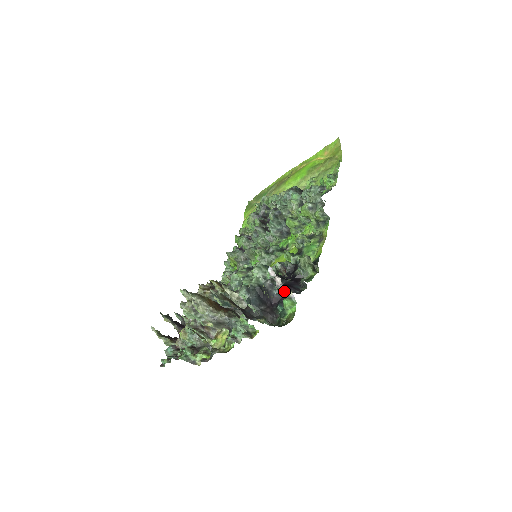
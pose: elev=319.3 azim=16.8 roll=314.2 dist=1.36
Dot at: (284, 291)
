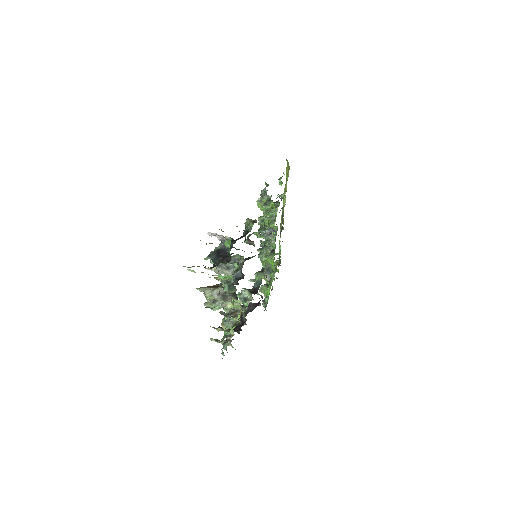
Dot at: (224, 240)
